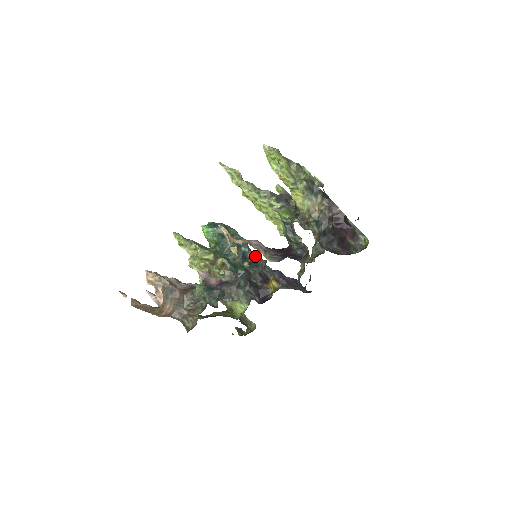
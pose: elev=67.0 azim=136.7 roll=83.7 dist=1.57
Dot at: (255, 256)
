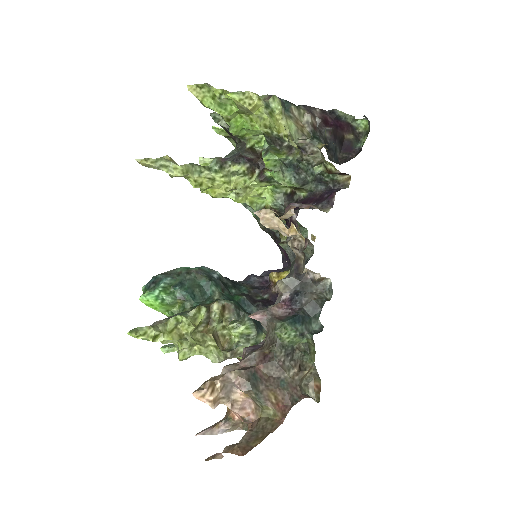
Dot at: occluded
